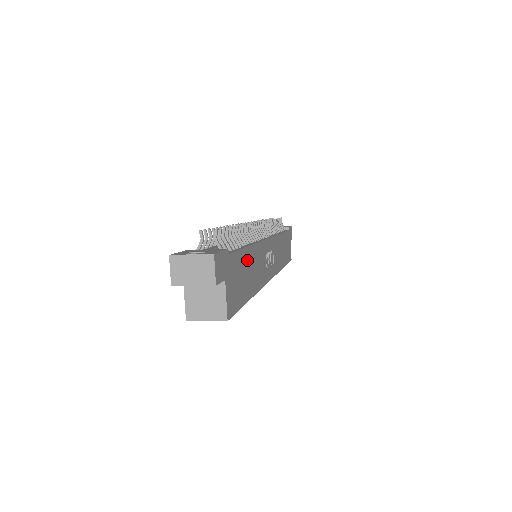
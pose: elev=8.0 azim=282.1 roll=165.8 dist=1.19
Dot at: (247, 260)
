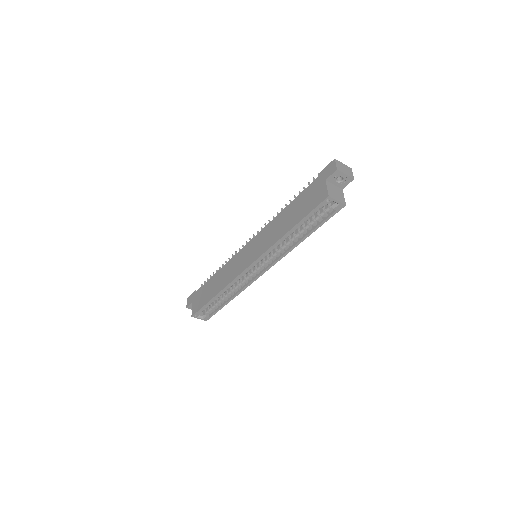
Dot at: occluded
